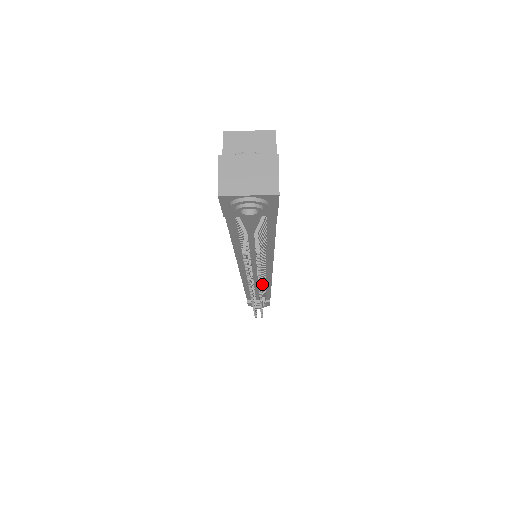
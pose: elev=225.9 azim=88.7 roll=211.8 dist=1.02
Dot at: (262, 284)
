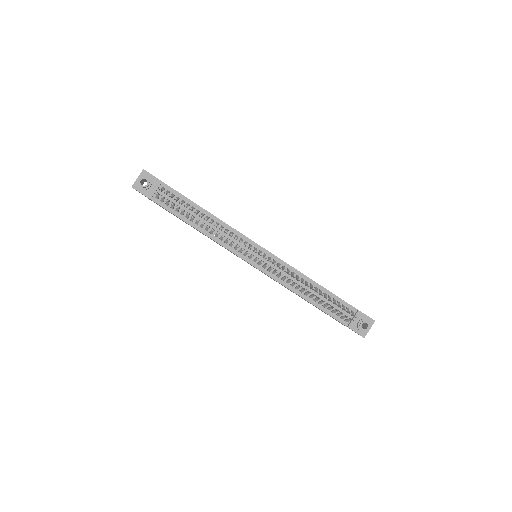
Dot at: (268, 259)
